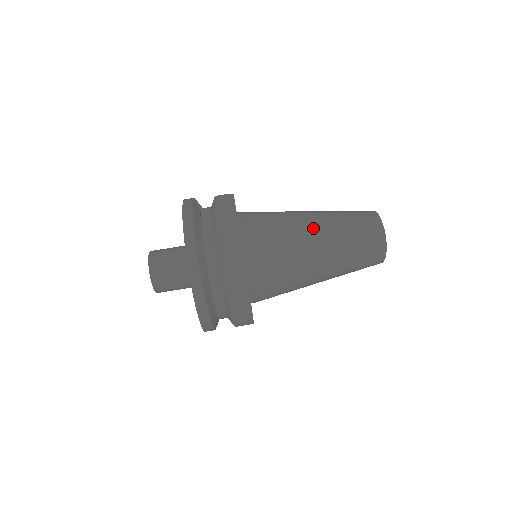
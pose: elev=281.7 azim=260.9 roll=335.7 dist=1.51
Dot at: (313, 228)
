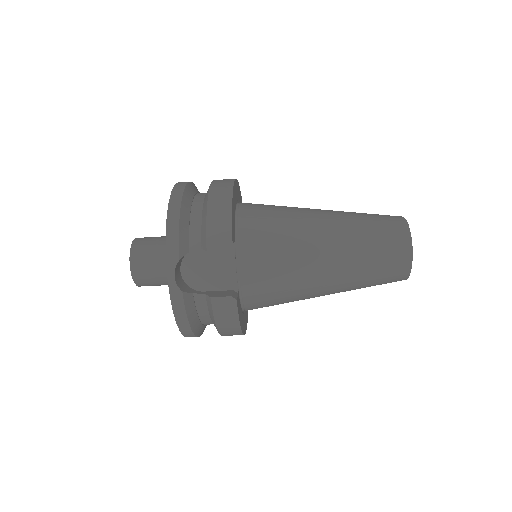
Dot at: (326, 291)
